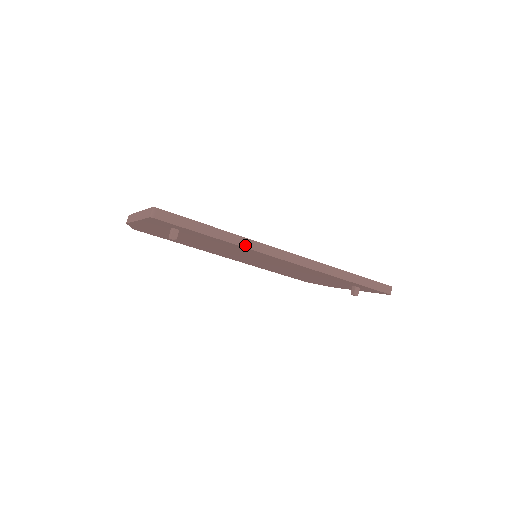
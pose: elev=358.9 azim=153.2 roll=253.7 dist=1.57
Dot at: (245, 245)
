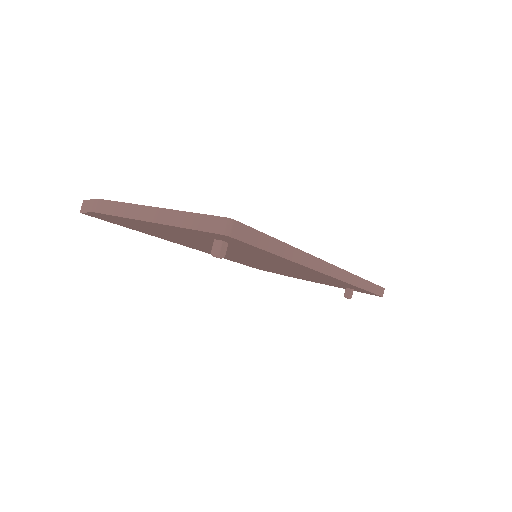
Dot at: (305, 263)
